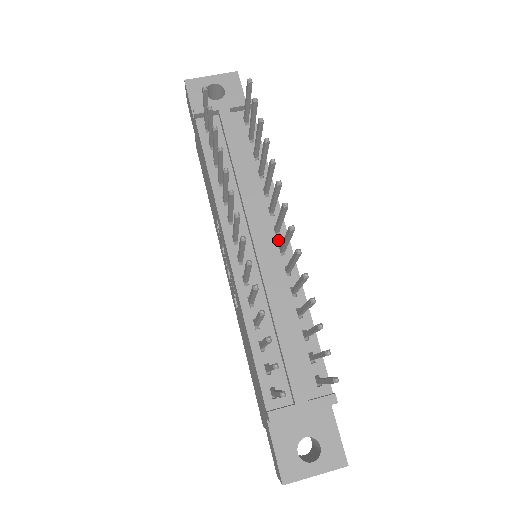
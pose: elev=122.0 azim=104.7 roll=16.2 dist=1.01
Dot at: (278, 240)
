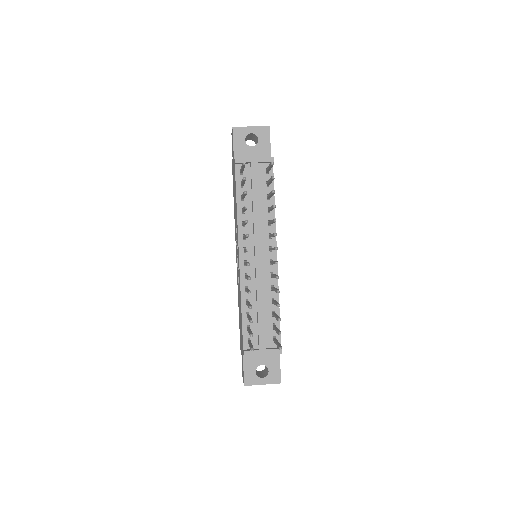
Dot at: (270, 255)
